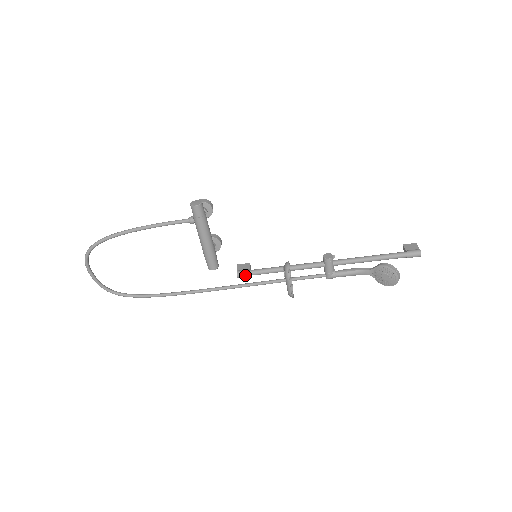
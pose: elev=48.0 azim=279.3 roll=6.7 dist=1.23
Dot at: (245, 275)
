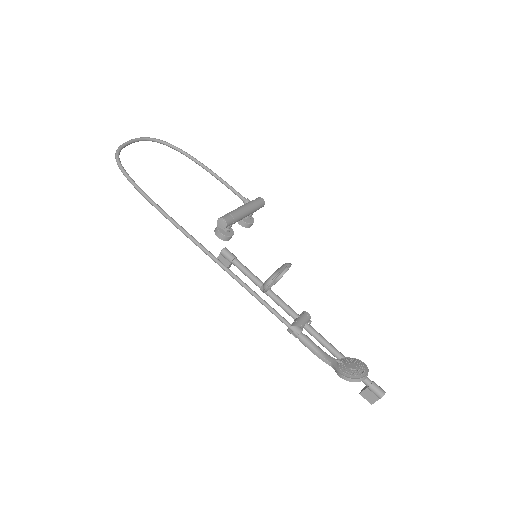
Dot at: (232, 254)
